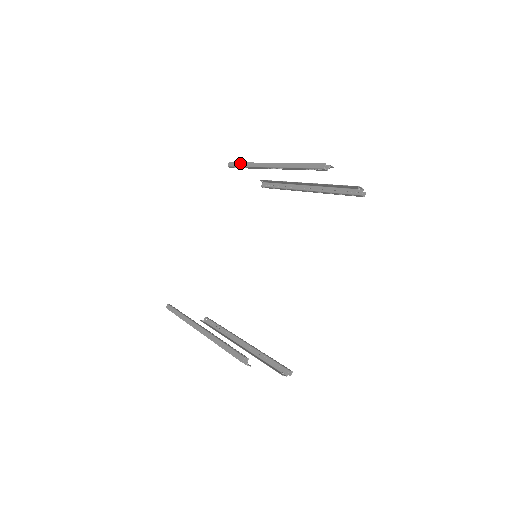
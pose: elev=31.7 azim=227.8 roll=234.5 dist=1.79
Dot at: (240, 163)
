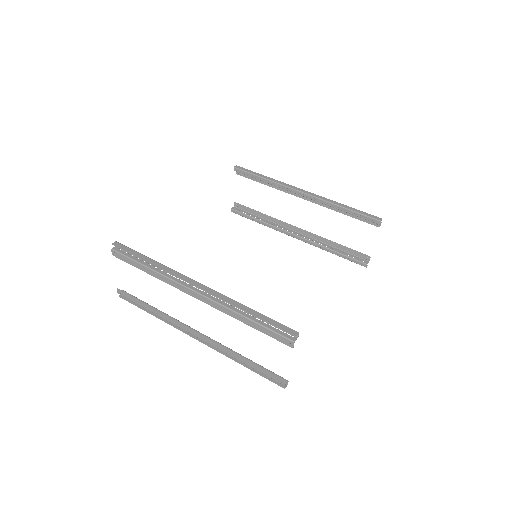
Dot at: (257, 173)
